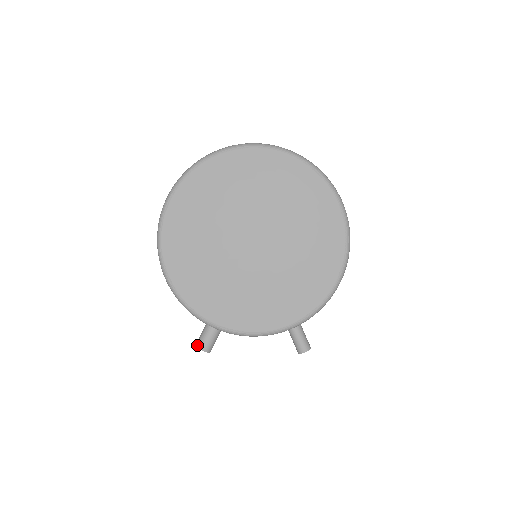
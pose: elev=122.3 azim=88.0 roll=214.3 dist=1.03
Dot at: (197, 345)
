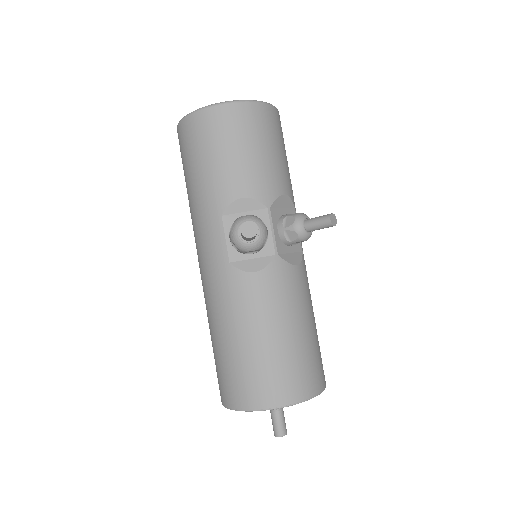
Dot at: (241, 225)
